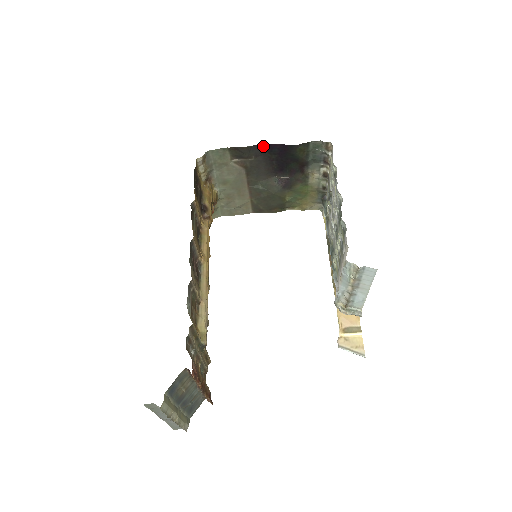
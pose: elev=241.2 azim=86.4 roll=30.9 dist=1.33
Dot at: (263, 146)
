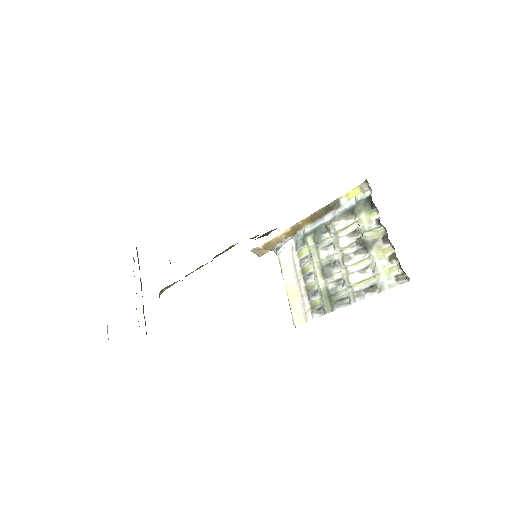
Dot at: occluded
